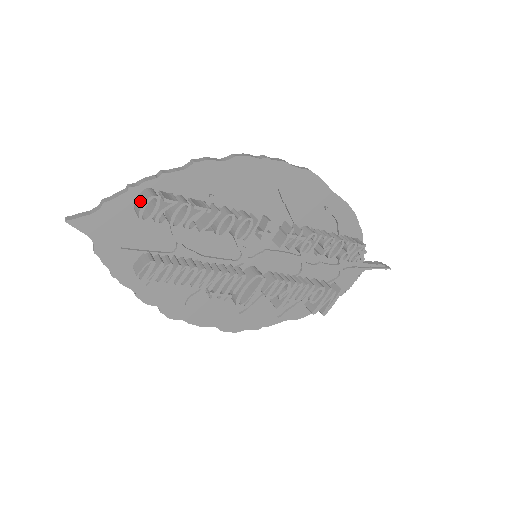
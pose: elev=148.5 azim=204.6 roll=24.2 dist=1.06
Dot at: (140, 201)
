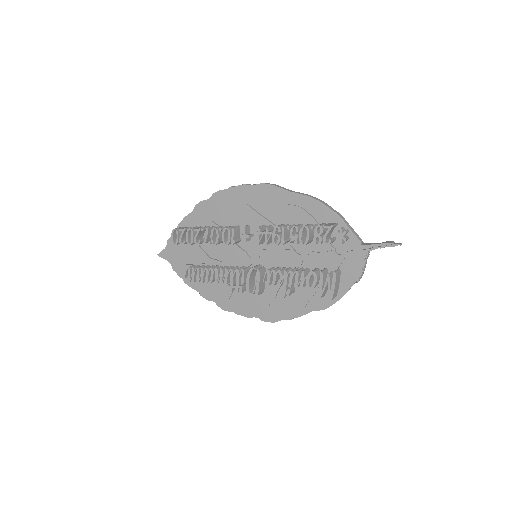
Dot at: (174, 235)
